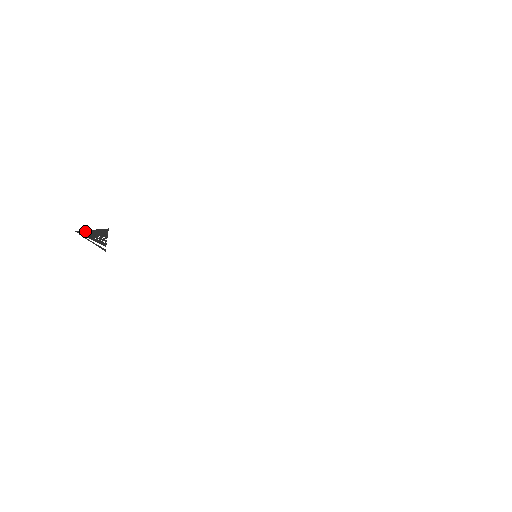
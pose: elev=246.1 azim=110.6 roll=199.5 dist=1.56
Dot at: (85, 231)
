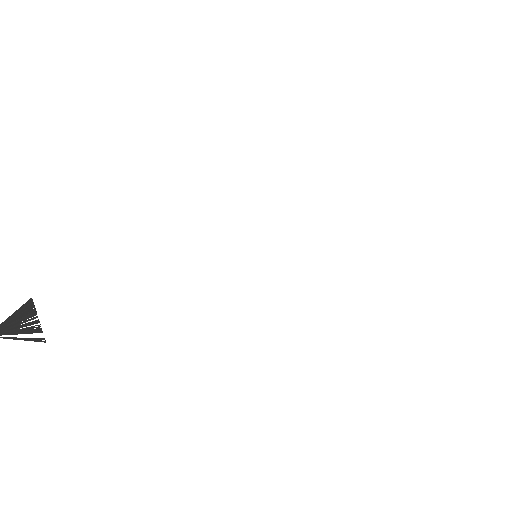
Dot at: (1, 326)
